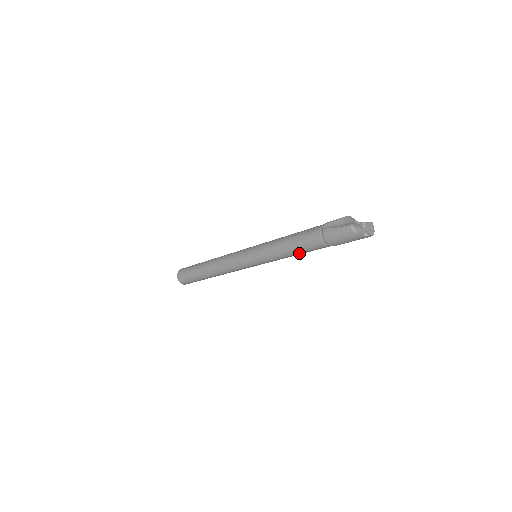
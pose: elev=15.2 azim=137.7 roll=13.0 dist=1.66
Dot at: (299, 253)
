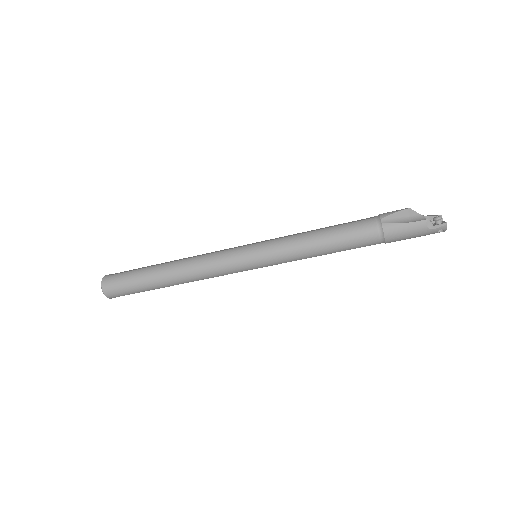
Dot at: (335, 252)
